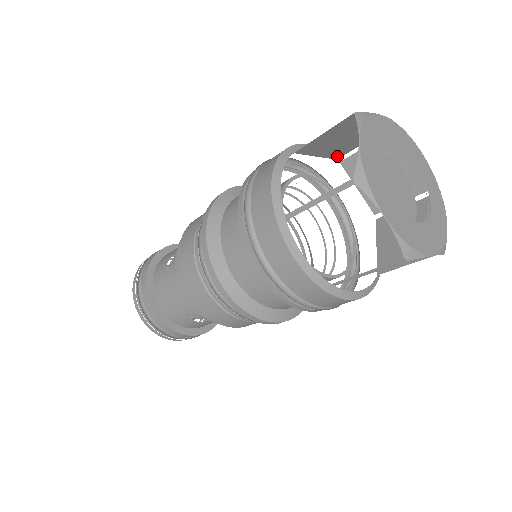
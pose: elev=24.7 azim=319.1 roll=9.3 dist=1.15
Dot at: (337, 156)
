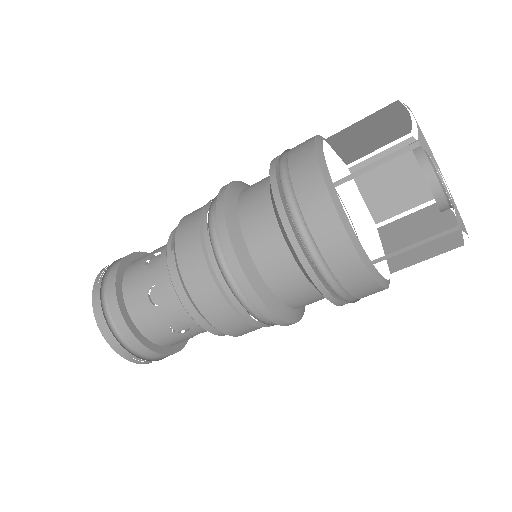
Dot at: (349, 160)
